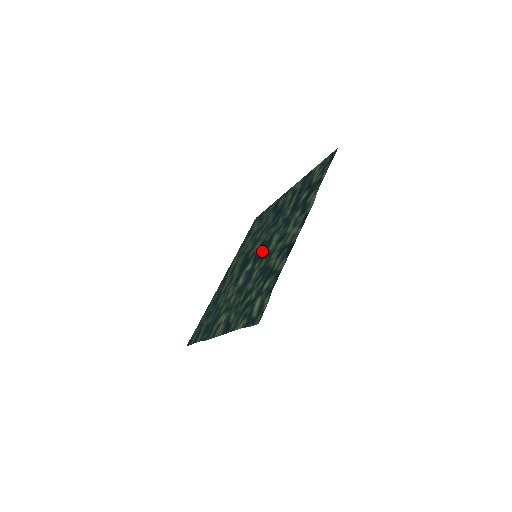
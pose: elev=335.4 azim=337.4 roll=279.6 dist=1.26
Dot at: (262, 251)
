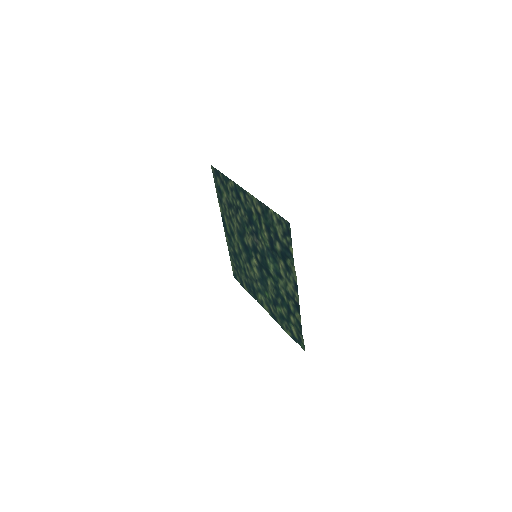
Dot at: (262, 263)
